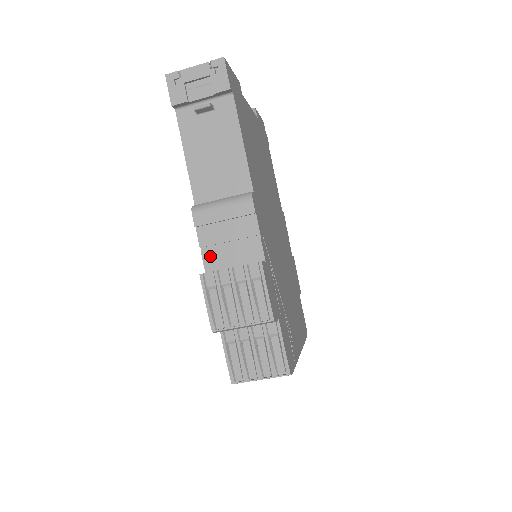
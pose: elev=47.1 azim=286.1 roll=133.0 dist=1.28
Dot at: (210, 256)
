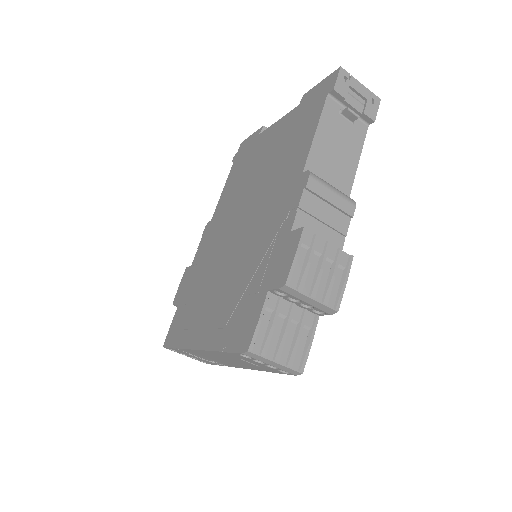
Dot at: (302, 220)
